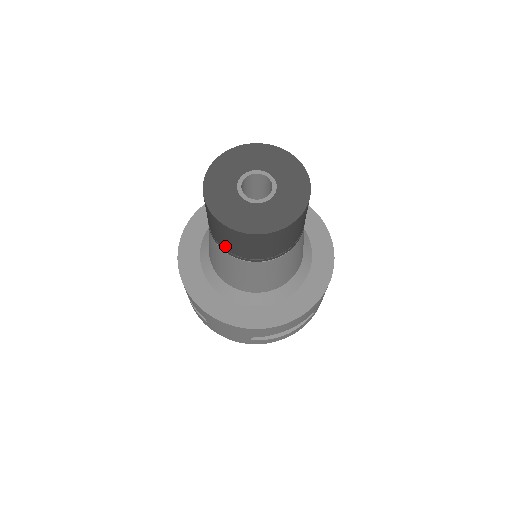
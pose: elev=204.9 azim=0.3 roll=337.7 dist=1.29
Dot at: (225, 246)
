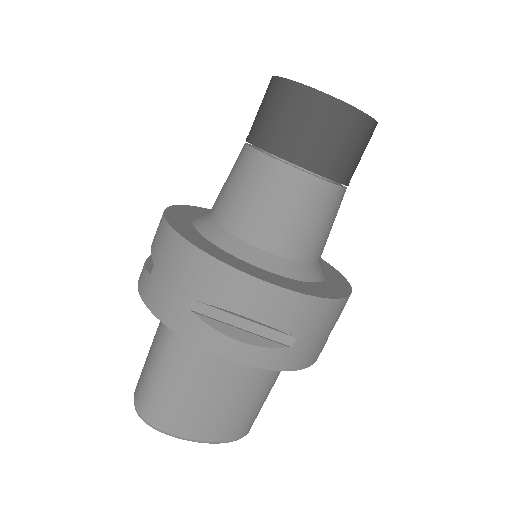
Dot at: (259, 131)
